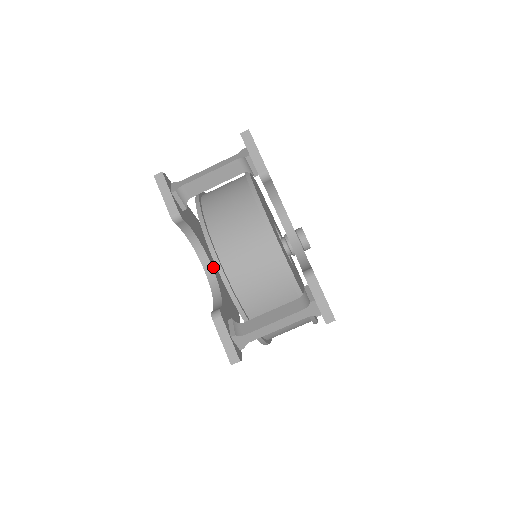
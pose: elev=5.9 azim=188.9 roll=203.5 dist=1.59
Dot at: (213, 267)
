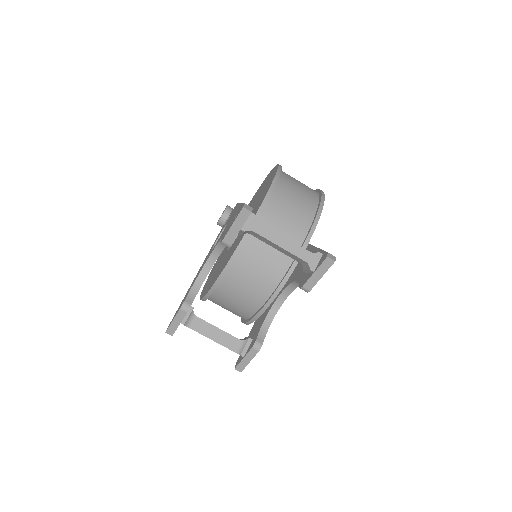
Dot at: (219, 255)
